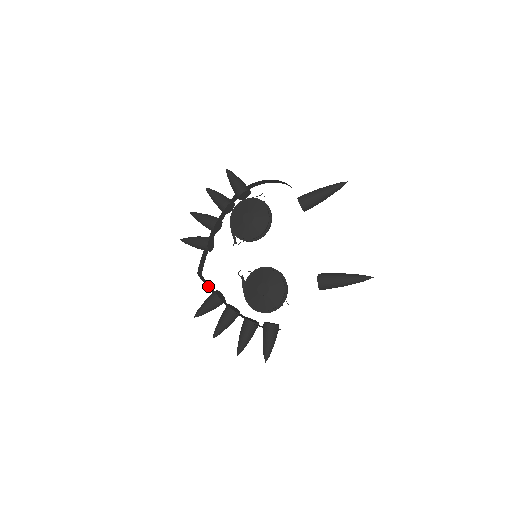
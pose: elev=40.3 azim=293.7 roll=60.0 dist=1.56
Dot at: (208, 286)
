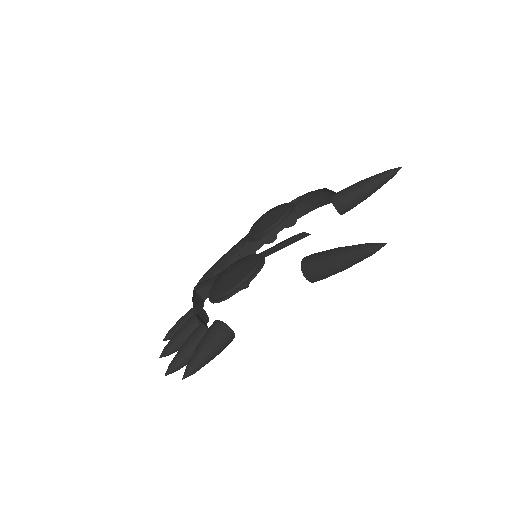
Dot at: (198, 304)
